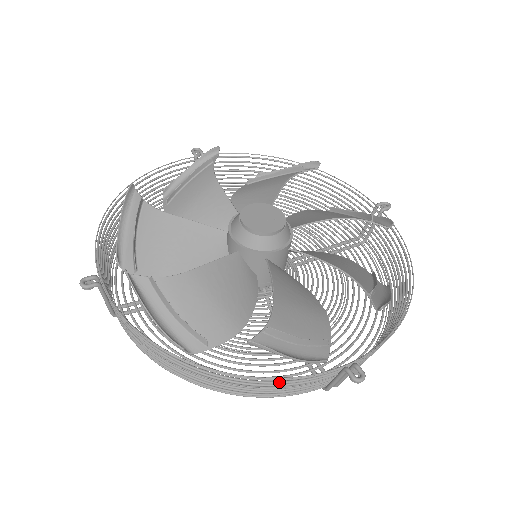
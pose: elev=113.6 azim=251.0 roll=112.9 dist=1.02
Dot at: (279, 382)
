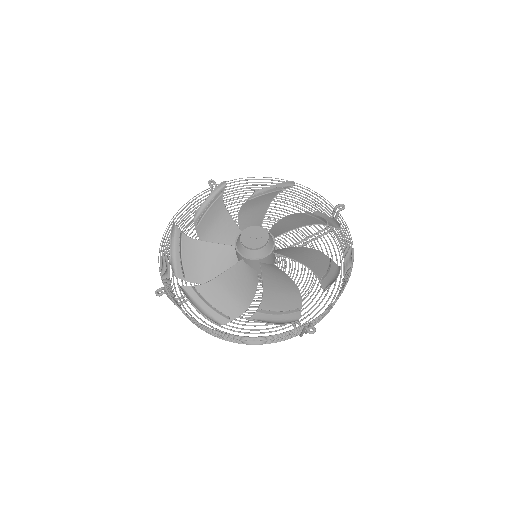
Dot at: (269, 337)
